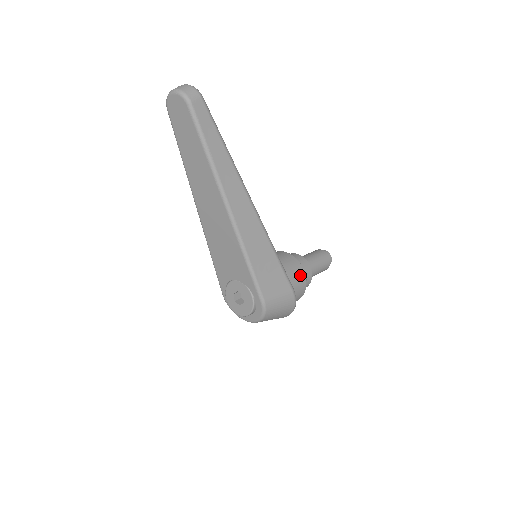
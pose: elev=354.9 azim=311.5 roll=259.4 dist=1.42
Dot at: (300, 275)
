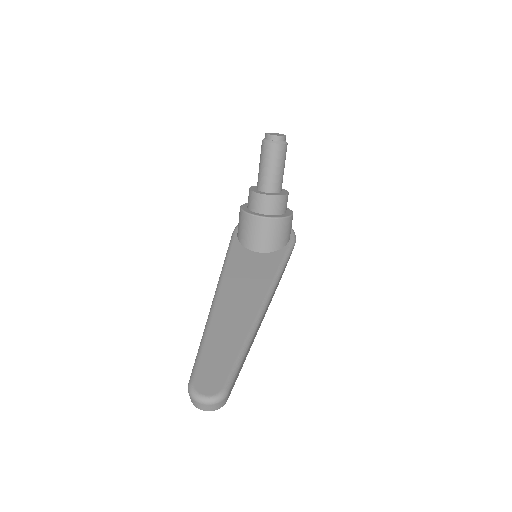
Dot at: (290, 224)
